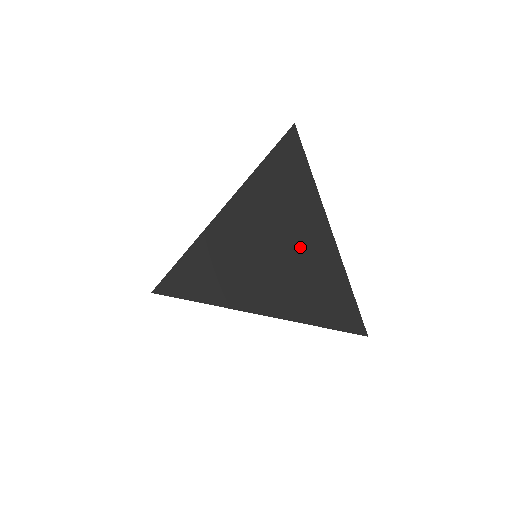
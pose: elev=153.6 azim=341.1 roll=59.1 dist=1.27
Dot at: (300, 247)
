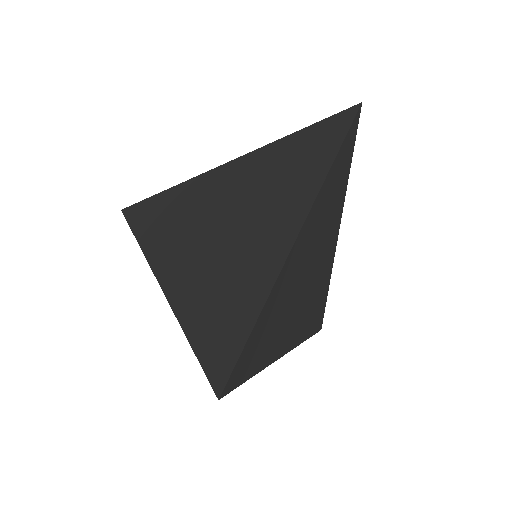
Dot at: (319, 266)
